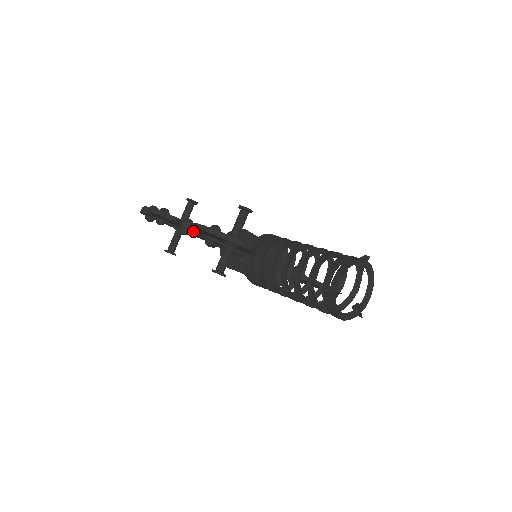
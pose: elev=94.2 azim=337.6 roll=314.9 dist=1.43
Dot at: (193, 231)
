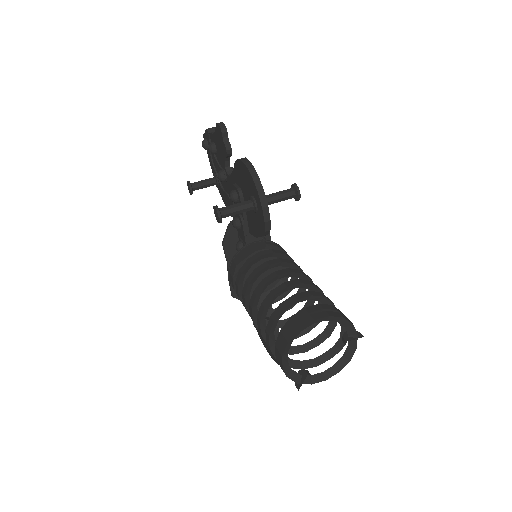
Dot at: (230, 179)
